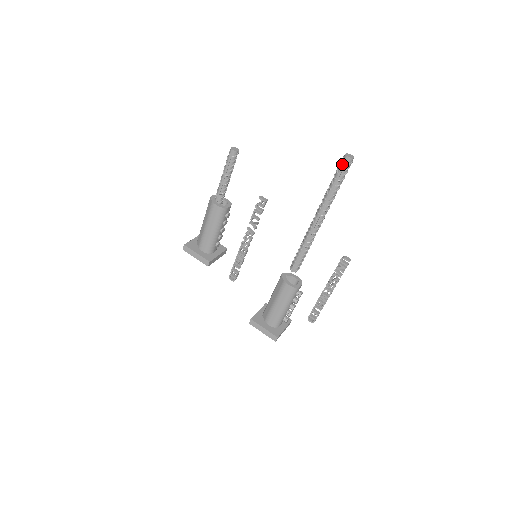
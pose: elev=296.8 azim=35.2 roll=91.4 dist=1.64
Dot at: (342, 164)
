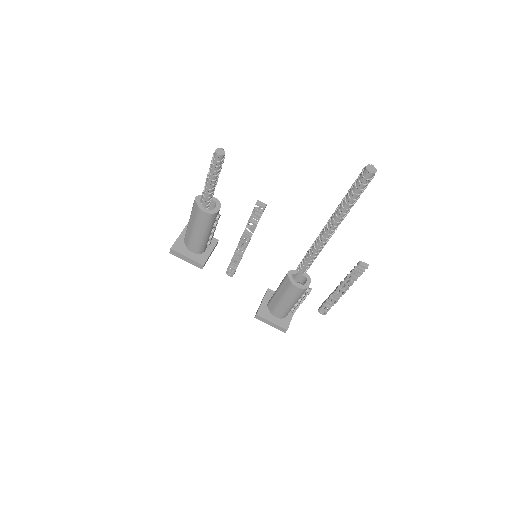
Dot at: (362, 179)
